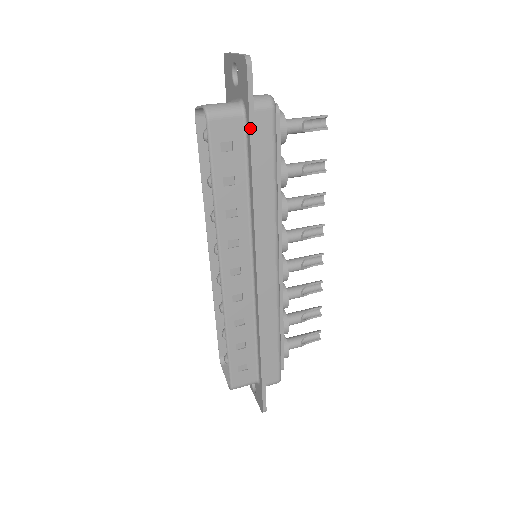
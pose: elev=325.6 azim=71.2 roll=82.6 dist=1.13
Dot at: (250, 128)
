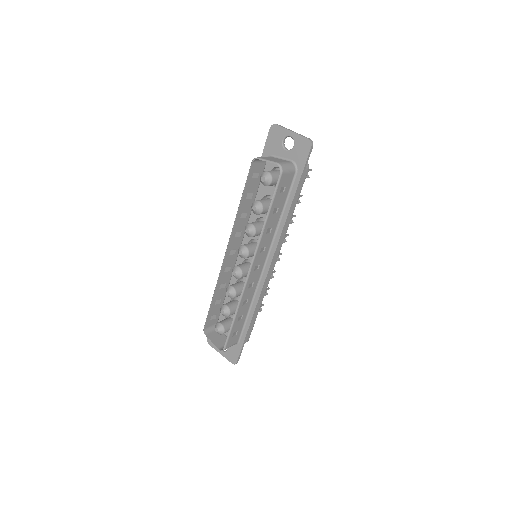
Dot at: (299, 181)
